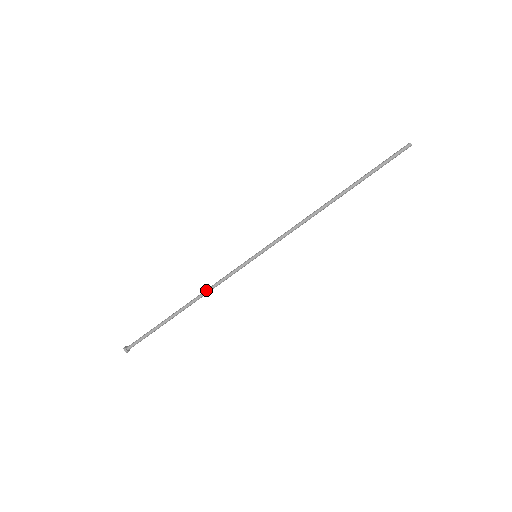
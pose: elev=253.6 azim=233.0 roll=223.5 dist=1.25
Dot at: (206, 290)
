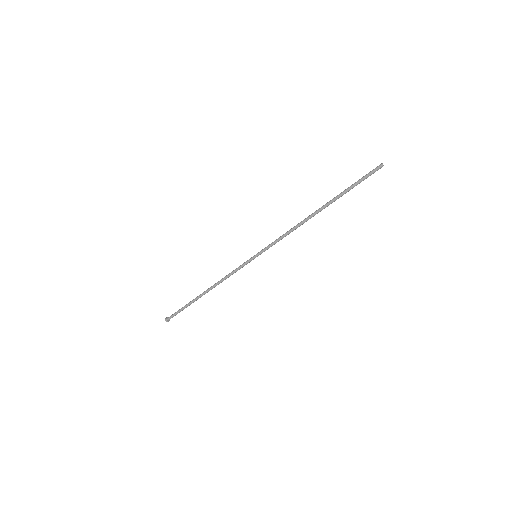
Dot at: (220, 281)
